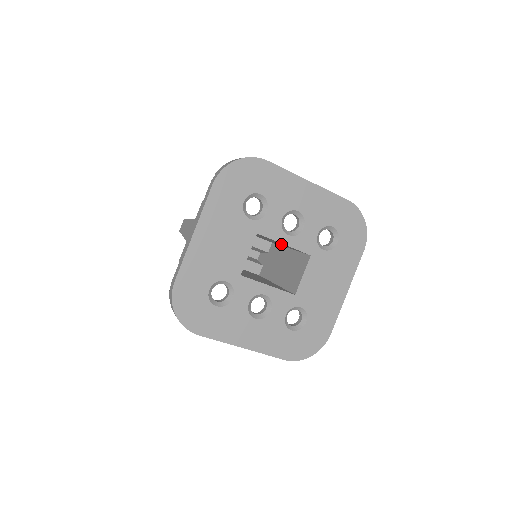
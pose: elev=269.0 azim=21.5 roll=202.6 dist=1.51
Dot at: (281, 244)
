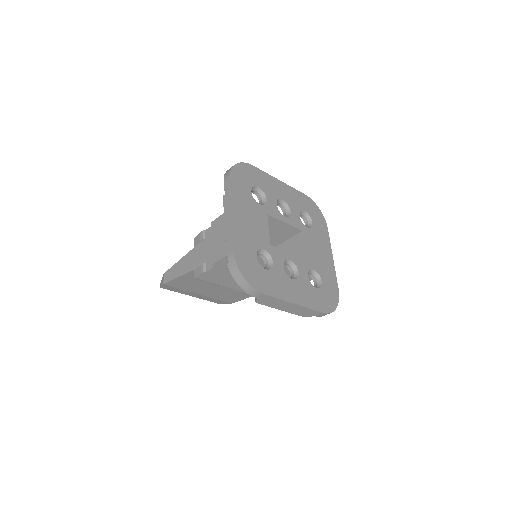
Dot at: (275, 234)
